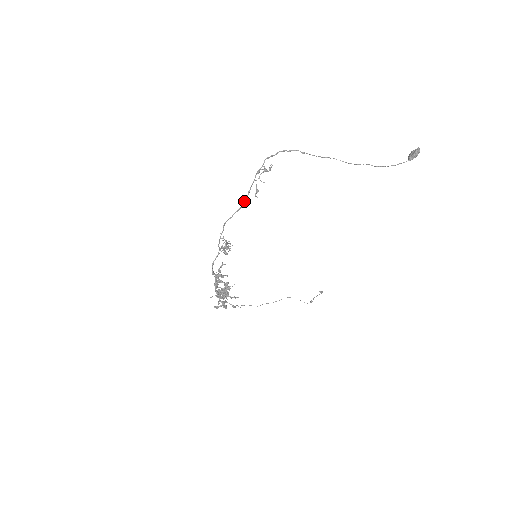
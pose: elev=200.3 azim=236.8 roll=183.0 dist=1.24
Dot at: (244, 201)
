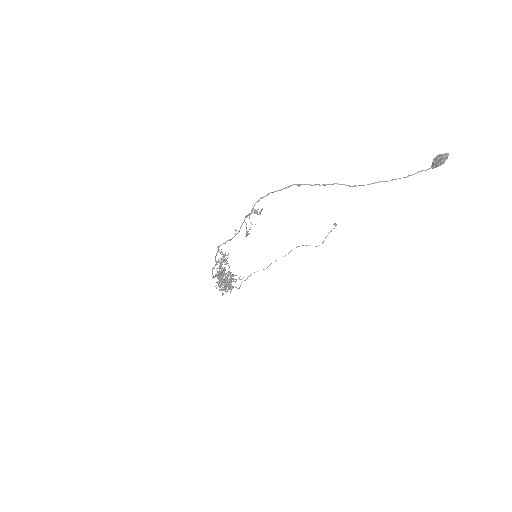
Dot at: (235, 235)
